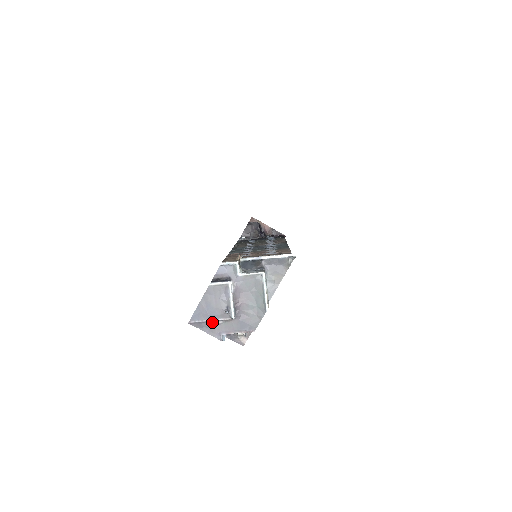
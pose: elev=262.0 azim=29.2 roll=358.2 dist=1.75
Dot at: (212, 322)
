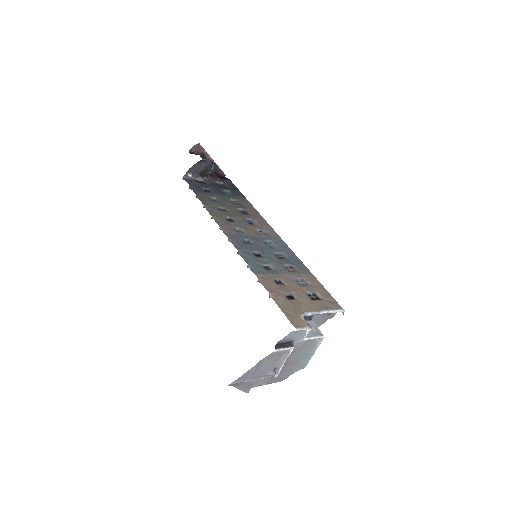
Dot at: (251, 380)
